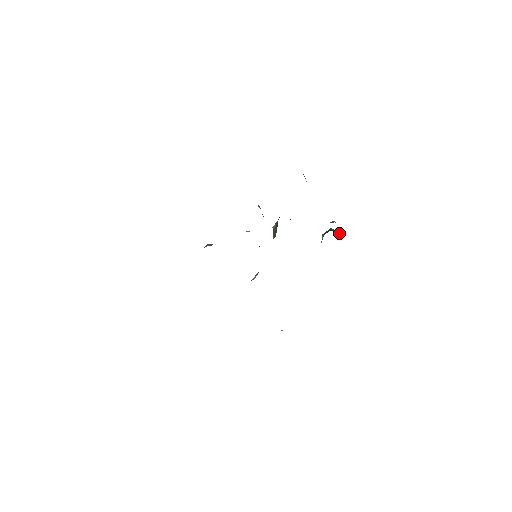
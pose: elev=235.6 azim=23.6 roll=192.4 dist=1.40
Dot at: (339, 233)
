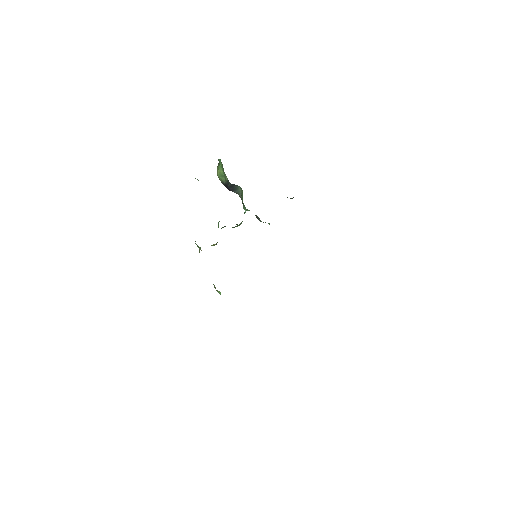
Dot at: (292, 198)
